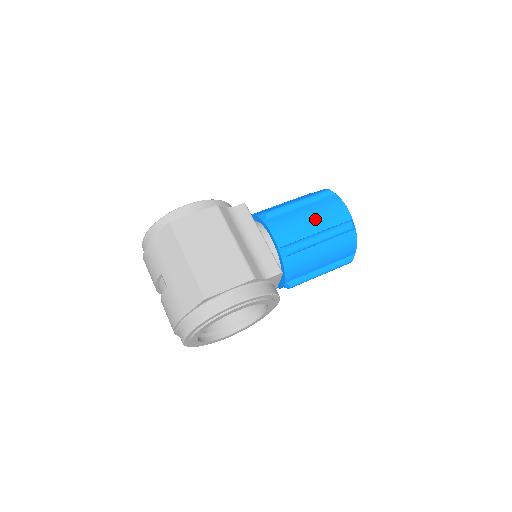
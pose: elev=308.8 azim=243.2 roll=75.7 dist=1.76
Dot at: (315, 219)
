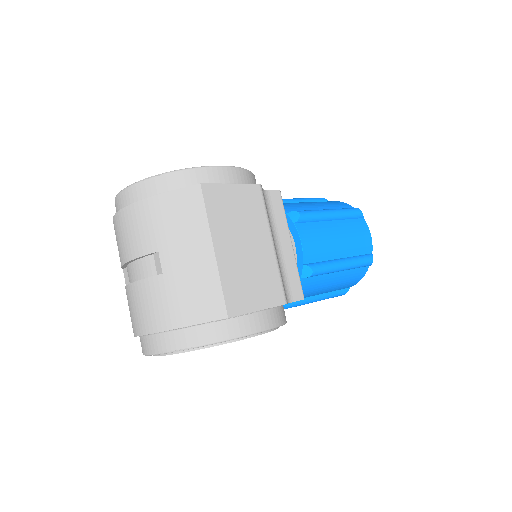
Dot at: (344, 241)
